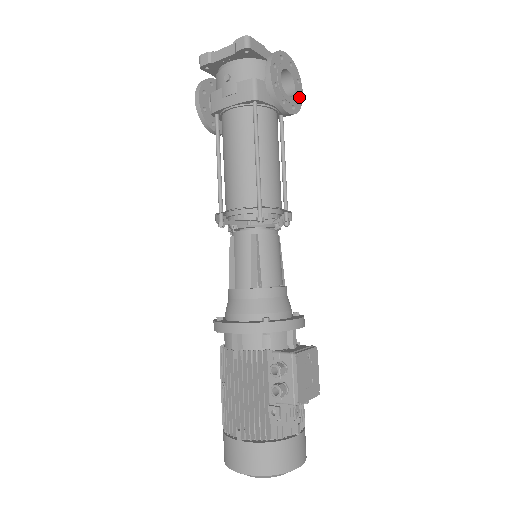
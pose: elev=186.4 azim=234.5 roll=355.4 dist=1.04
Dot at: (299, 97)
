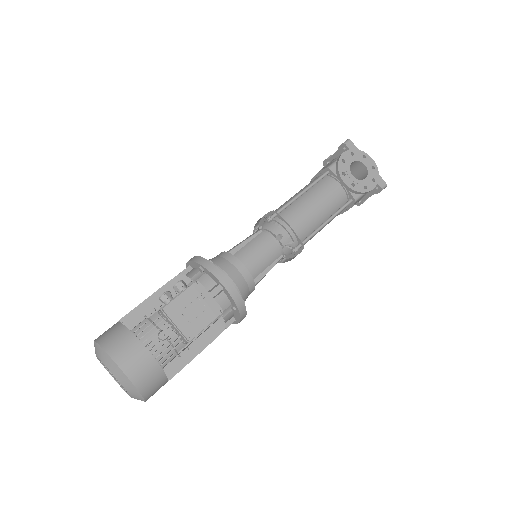
Dot at: (367, 187)
